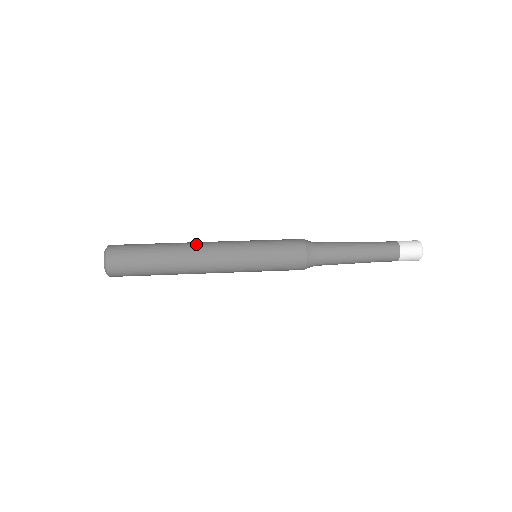
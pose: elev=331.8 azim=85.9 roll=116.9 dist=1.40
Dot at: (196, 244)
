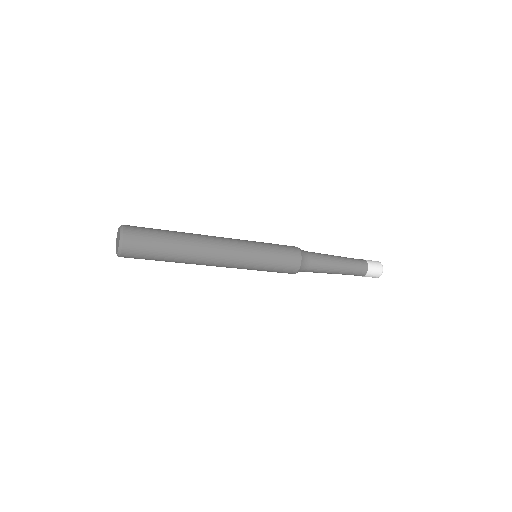
Dot at: (208, 236)
